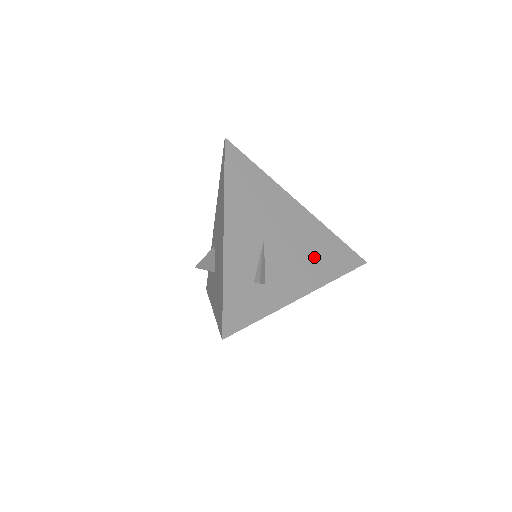
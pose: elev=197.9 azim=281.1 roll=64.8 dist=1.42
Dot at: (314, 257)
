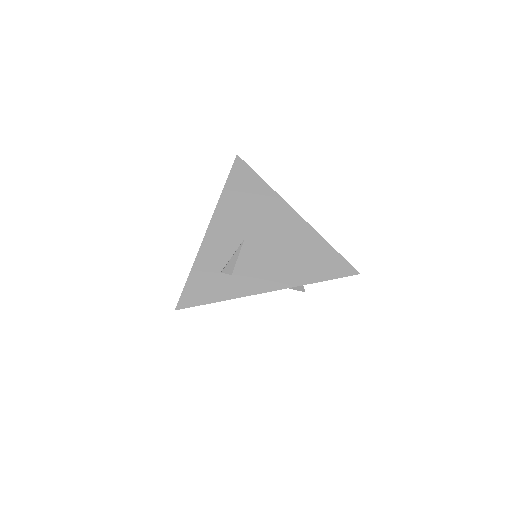
Dot at: (294, 260)
